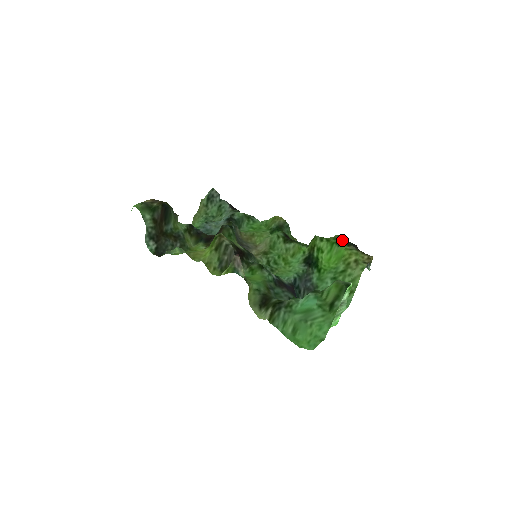
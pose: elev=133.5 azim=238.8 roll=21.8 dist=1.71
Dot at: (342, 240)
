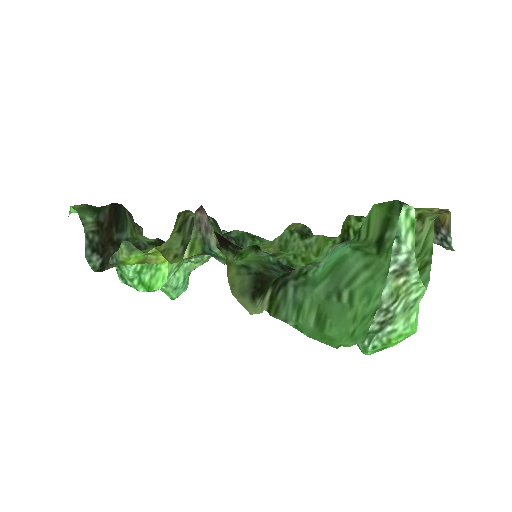
Dot at: occluded
